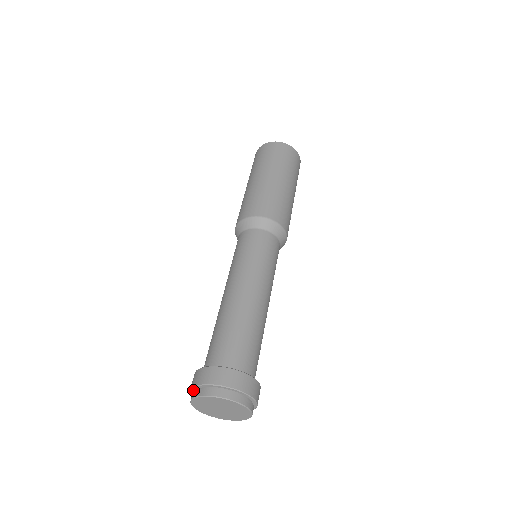
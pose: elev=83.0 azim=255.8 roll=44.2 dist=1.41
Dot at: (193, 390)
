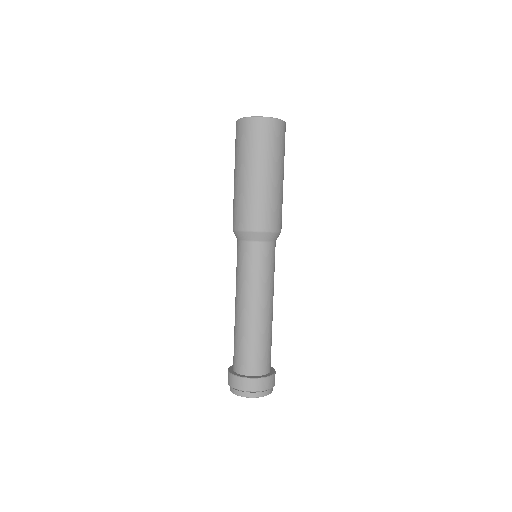
Dot at: occluded
